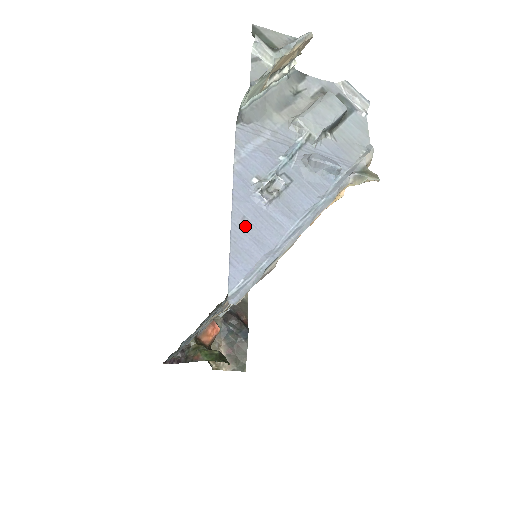
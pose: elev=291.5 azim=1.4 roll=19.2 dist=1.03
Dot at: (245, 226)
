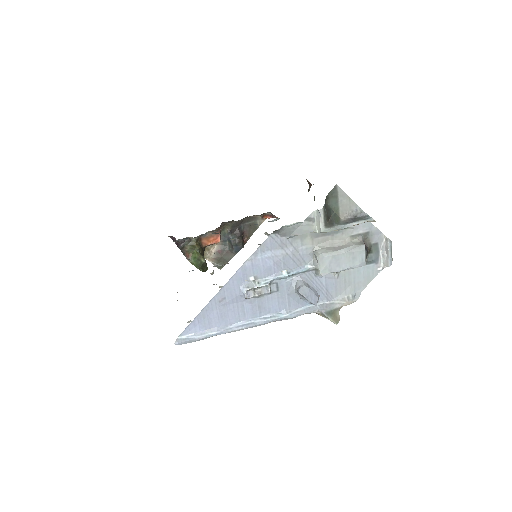
Dot at: (221, 304)
